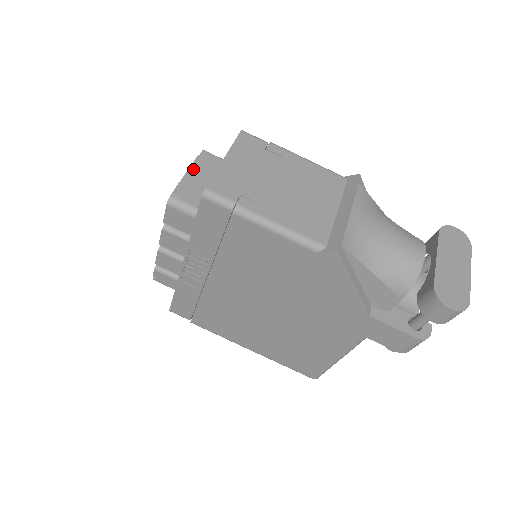
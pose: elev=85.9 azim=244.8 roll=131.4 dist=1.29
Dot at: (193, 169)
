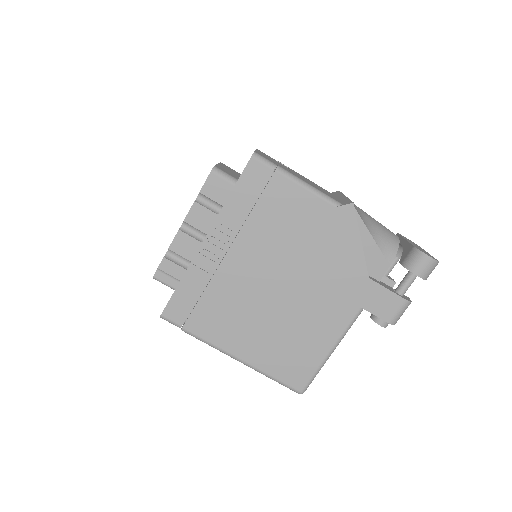
Dot at: (221, 165)
